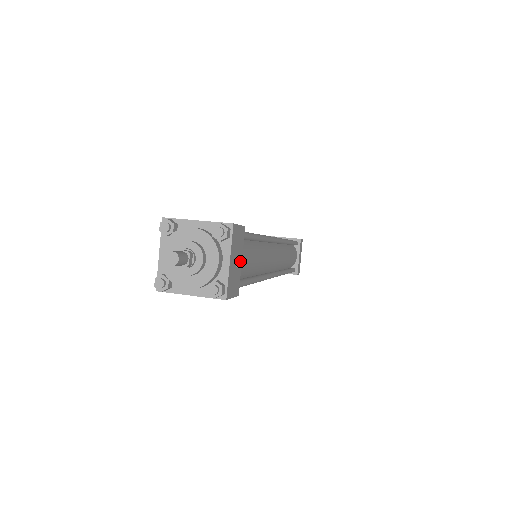
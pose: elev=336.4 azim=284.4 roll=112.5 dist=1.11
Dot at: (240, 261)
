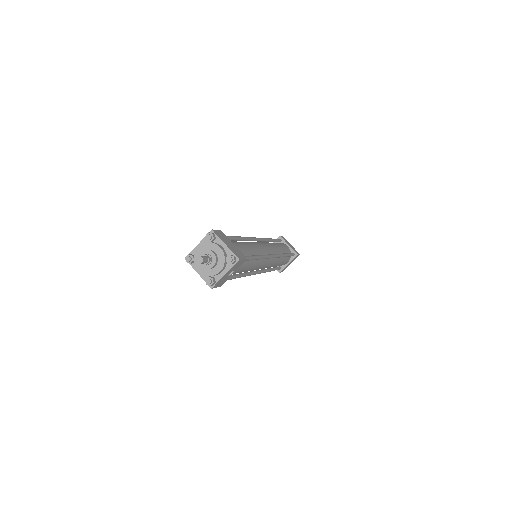
Dot at: occluded
